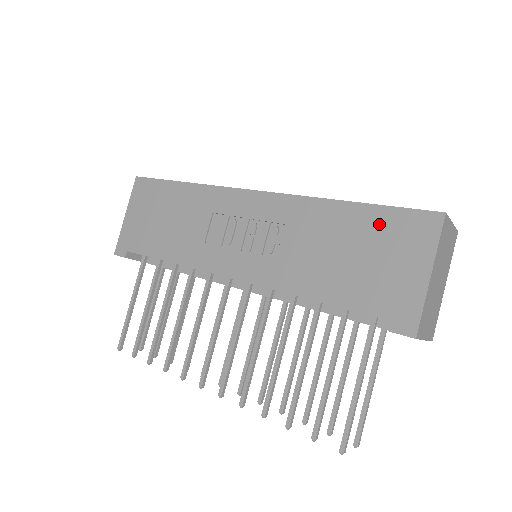
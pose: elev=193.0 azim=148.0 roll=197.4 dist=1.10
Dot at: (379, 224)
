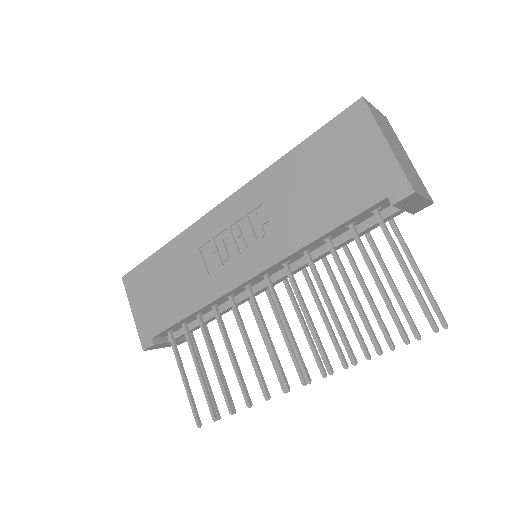
Dot at: (324, 144)
